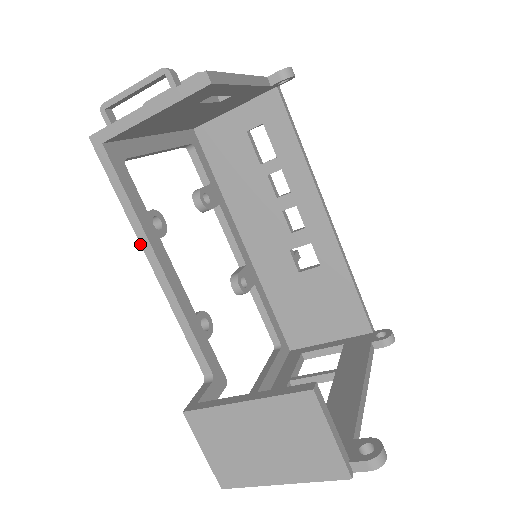
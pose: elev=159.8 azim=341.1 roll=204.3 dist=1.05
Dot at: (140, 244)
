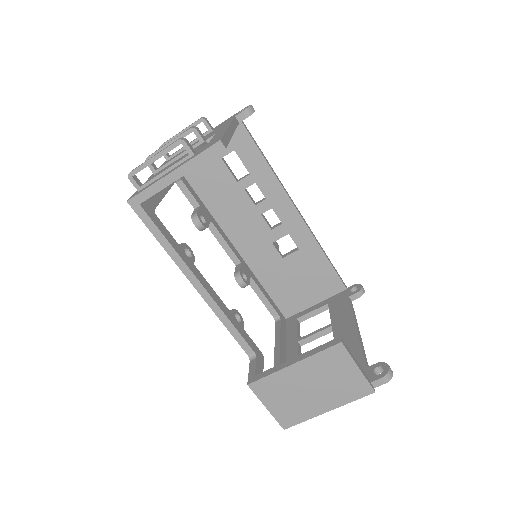
Dot at: (182, 272)
